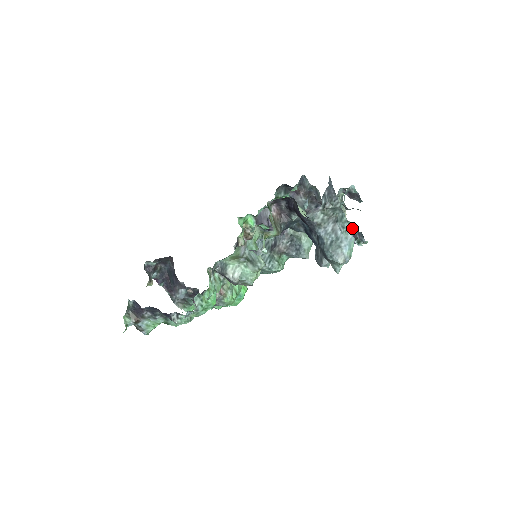
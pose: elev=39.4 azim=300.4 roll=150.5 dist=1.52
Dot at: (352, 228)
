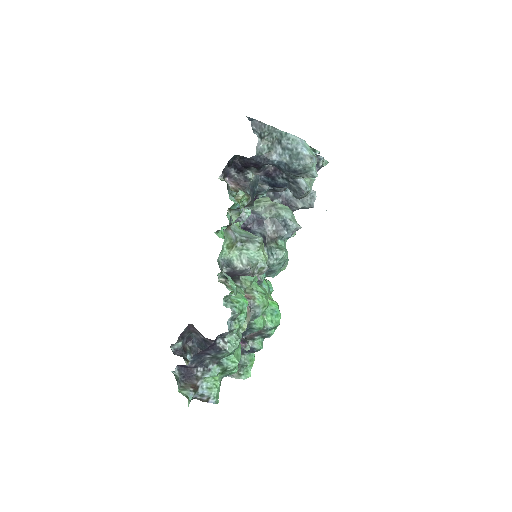
Dot at: occluded
